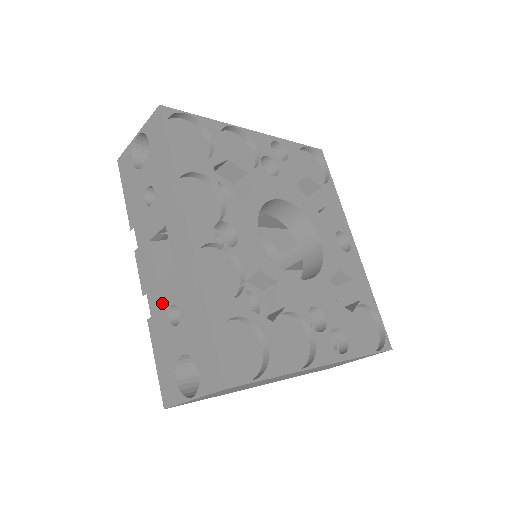
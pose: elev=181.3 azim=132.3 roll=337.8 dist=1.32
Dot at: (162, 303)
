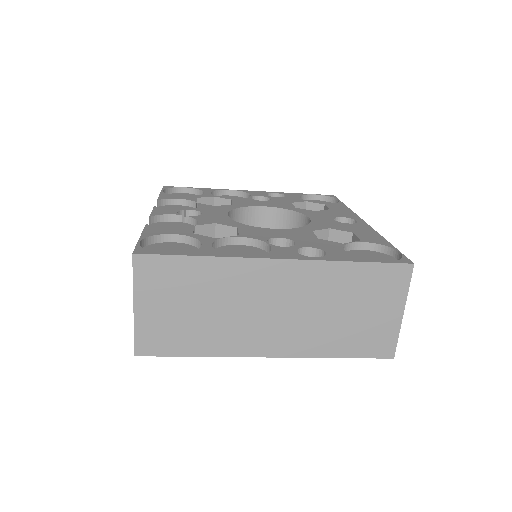
Dot at: occluded
